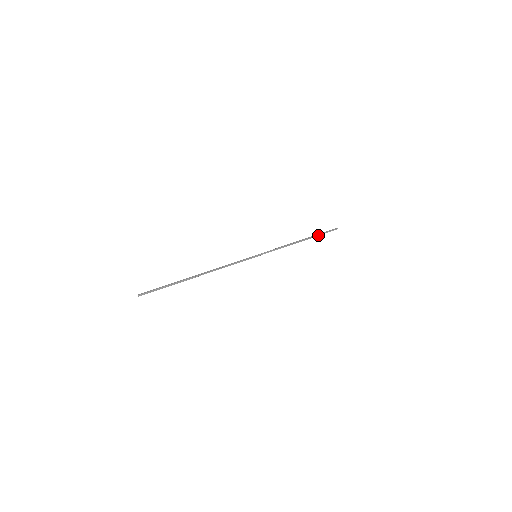
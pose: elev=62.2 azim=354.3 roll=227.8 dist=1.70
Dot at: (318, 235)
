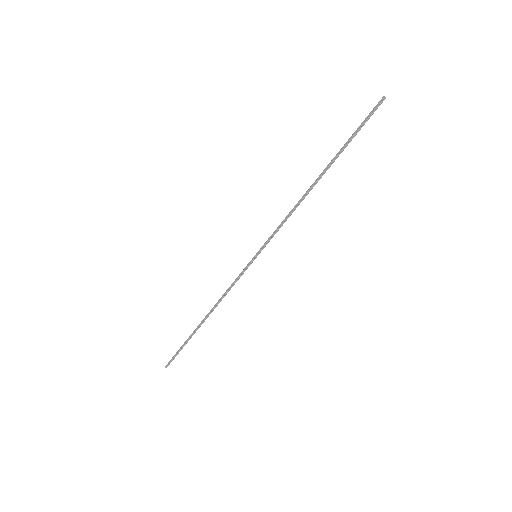
Dot at: (345, 146)
